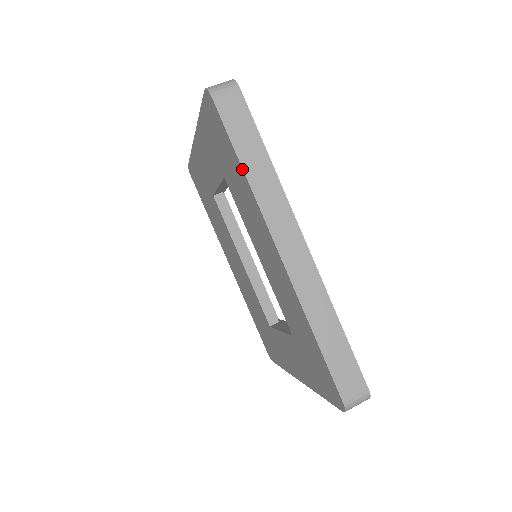
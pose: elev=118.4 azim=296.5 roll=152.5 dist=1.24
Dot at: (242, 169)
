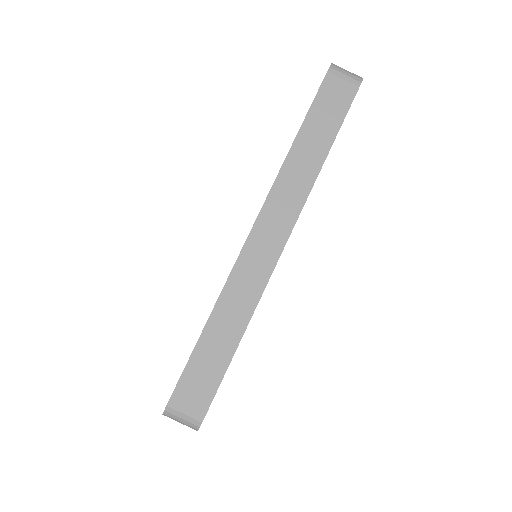
Dot at: occluded
